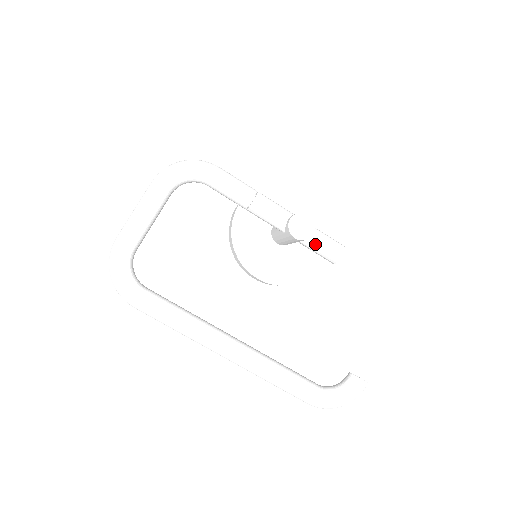
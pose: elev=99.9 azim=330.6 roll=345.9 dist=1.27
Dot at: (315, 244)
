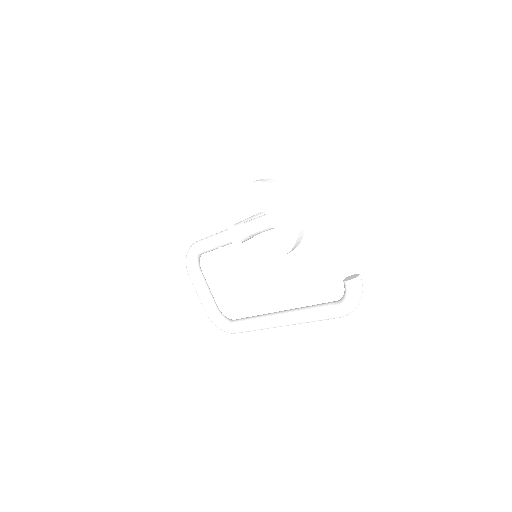
Dot at: (252, 233)
